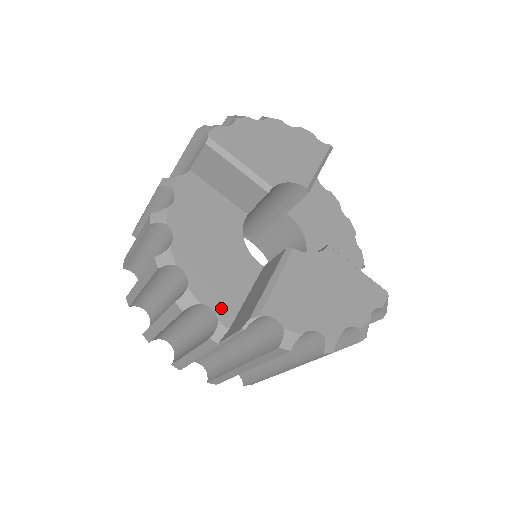
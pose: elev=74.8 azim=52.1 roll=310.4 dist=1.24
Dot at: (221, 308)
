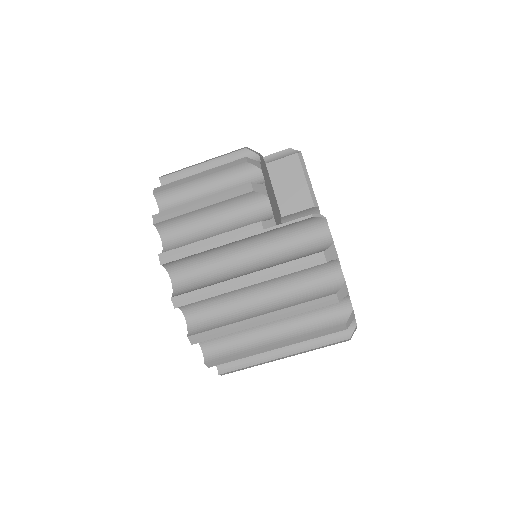
Dot at: occluded
